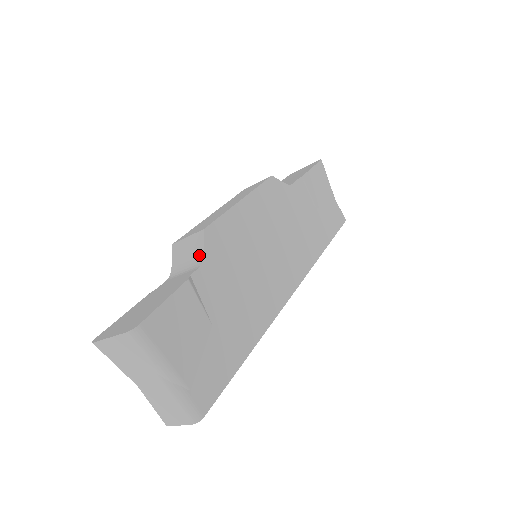
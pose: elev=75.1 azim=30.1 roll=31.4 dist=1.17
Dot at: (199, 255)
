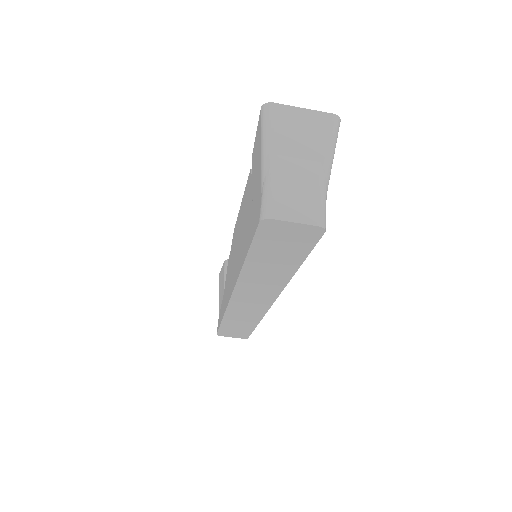
Dot at: occluded
